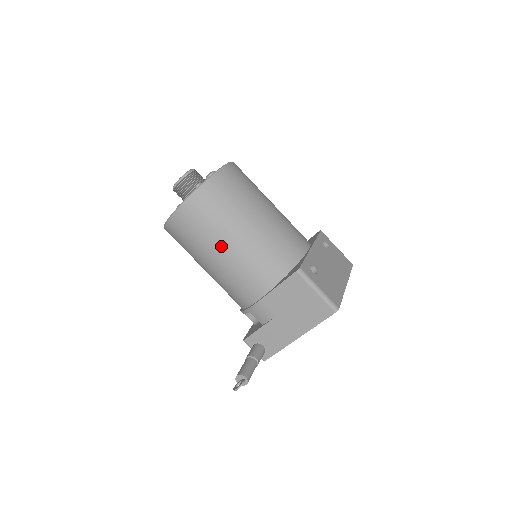
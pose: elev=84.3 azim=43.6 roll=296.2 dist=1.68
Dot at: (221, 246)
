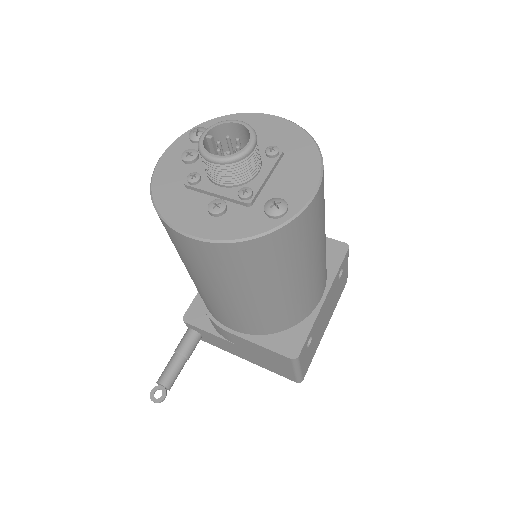
Dot at: (224, 291)
